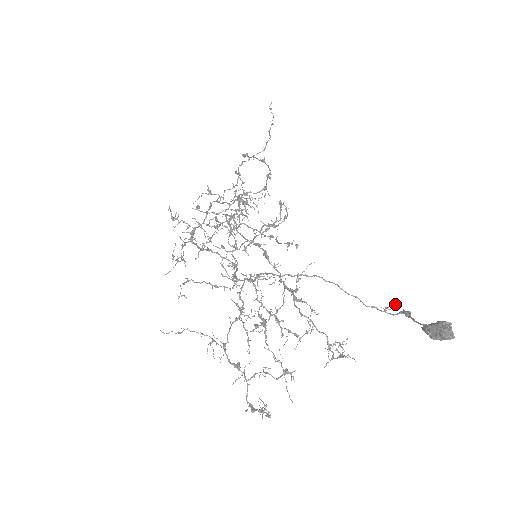
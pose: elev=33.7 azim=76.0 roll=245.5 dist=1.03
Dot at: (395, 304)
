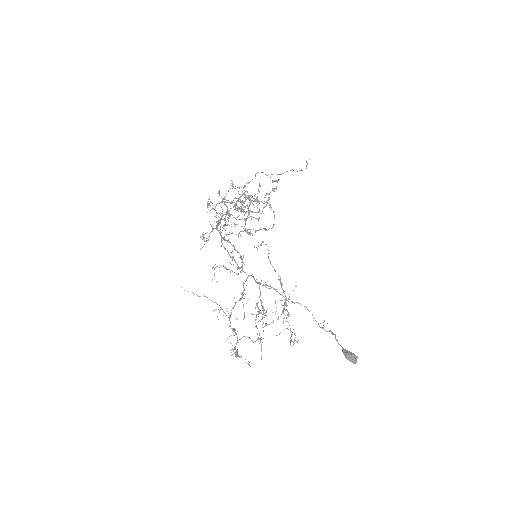
Dot at: occluded
